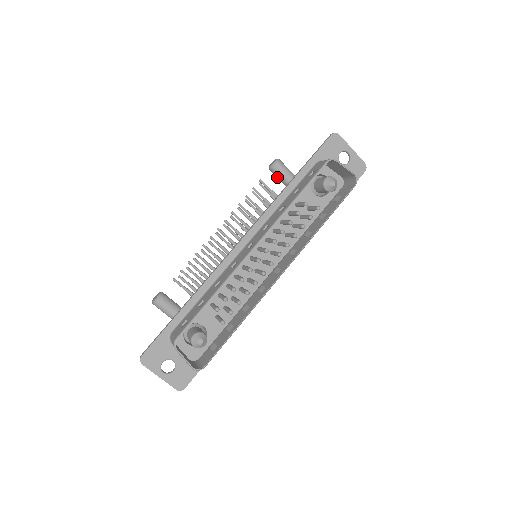
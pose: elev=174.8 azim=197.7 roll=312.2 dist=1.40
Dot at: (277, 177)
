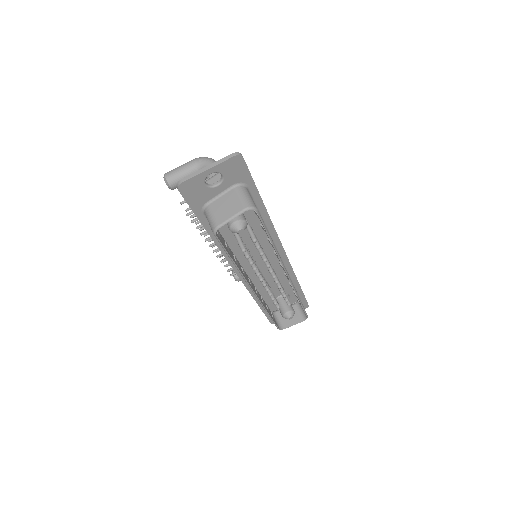
Dot at: occluded
